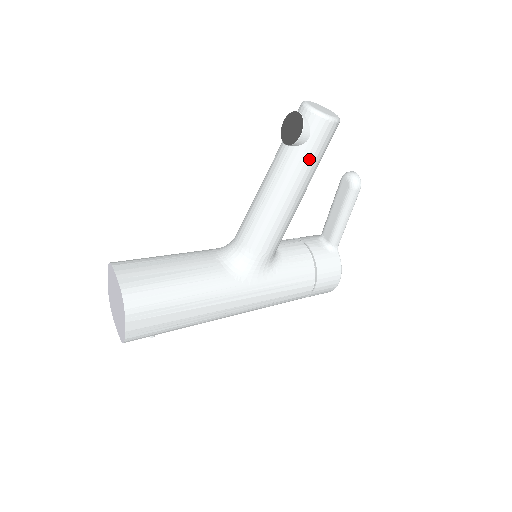
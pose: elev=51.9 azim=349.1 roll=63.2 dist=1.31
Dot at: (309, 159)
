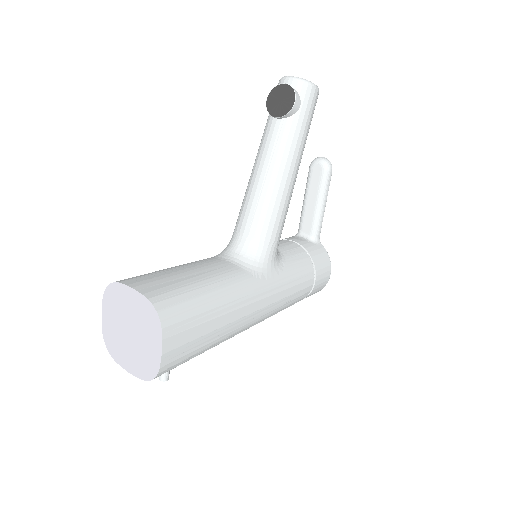
Dot at: (303, 128)
